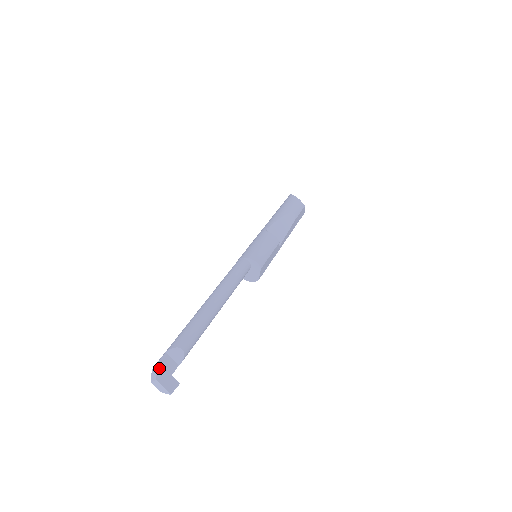
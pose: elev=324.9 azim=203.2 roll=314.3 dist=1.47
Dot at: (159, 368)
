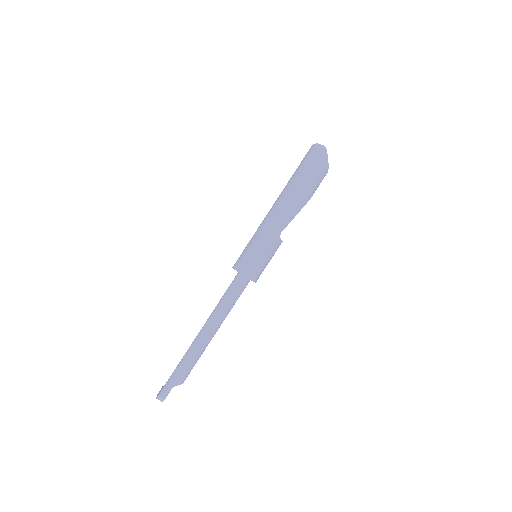
Dot at: occluded
